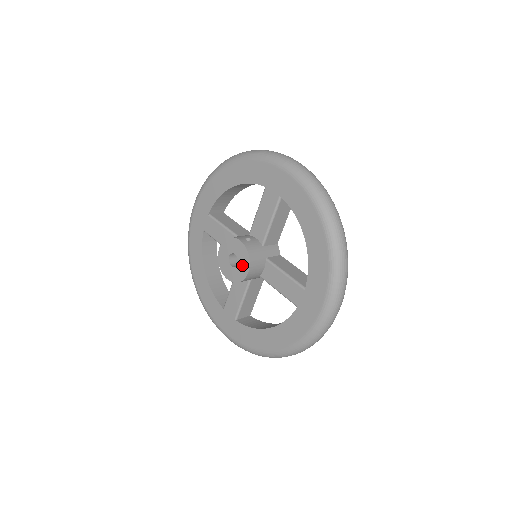
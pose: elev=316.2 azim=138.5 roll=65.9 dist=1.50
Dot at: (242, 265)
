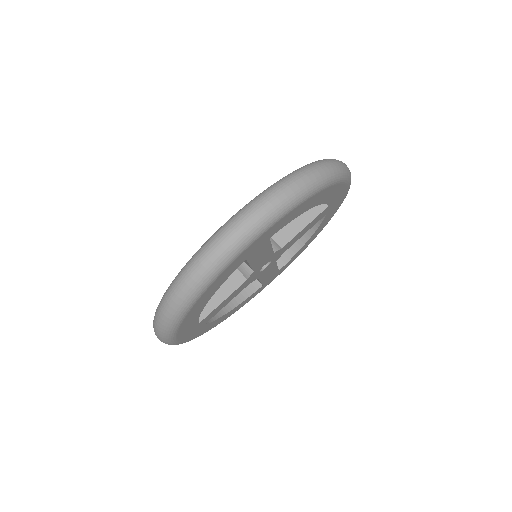
Dot at: occluded
